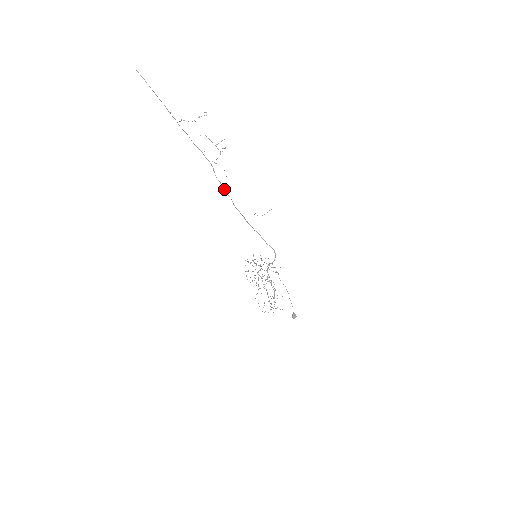
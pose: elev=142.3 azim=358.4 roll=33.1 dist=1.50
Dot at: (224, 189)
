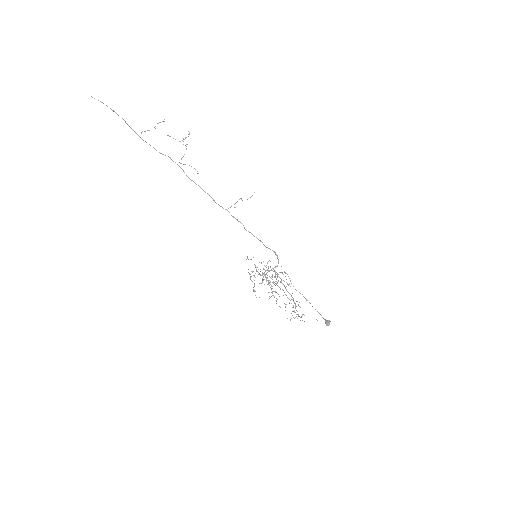
Dot at: occluded
